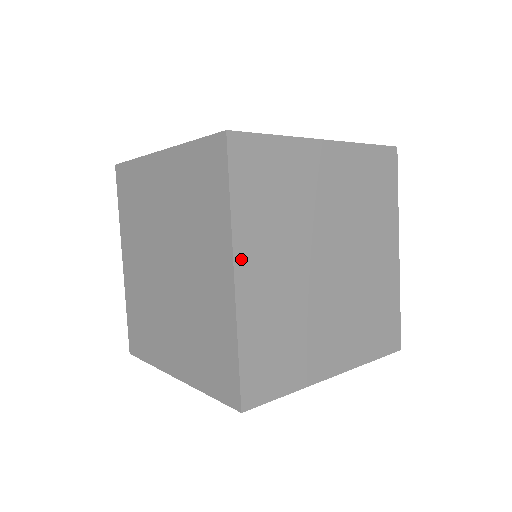
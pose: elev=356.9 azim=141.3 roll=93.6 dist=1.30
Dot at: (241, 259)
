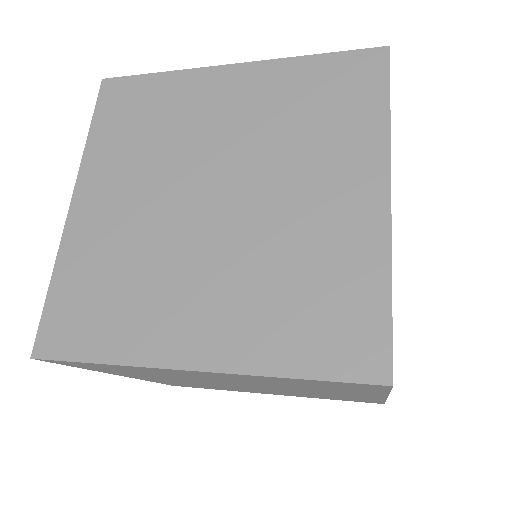
Dot at: occluded
